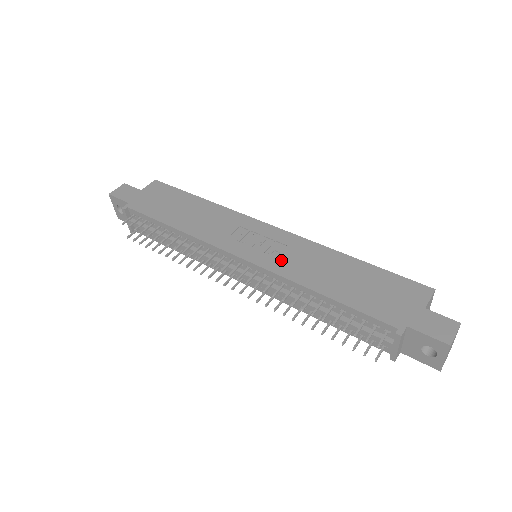
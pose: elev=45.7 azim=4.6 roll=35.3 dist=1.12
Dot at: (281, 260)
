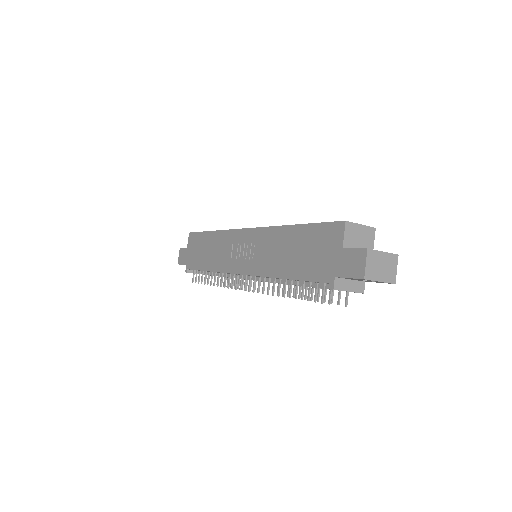
Dot at: (258, 261)
